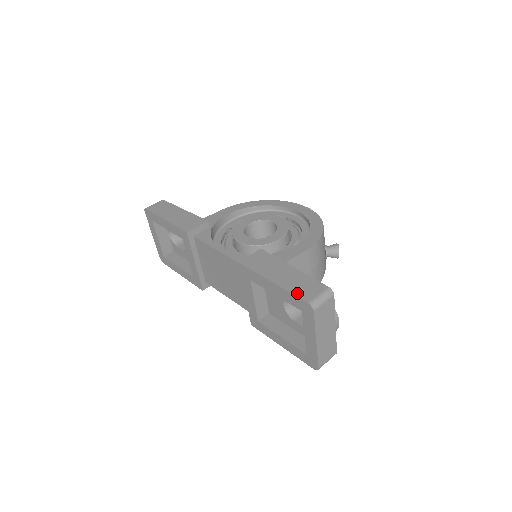
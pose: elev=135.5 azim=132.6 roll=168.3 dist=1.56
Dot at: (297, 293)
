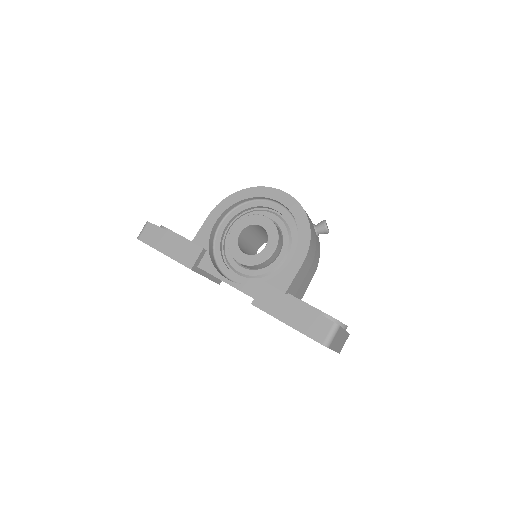
Dot at: (311, 335)
